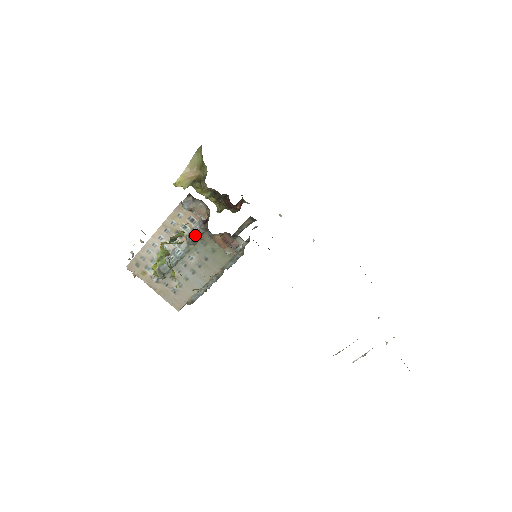
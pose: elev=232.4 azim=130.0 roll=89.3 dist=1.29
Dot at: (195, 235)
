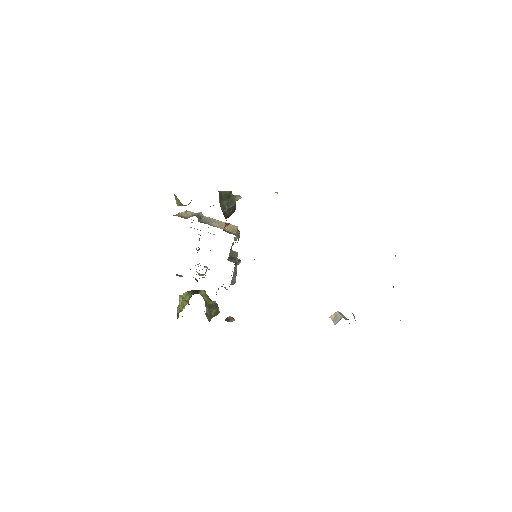
Dot at: occluded
